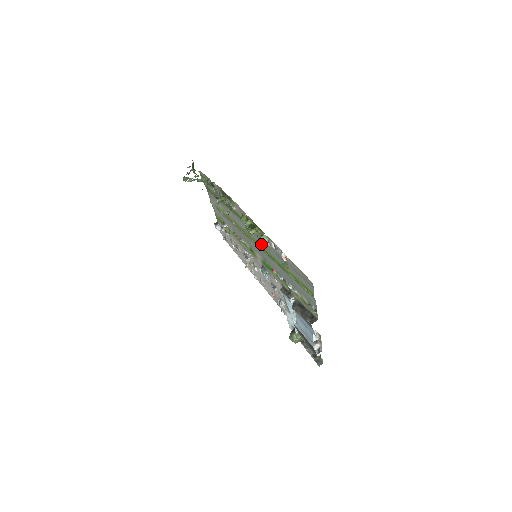
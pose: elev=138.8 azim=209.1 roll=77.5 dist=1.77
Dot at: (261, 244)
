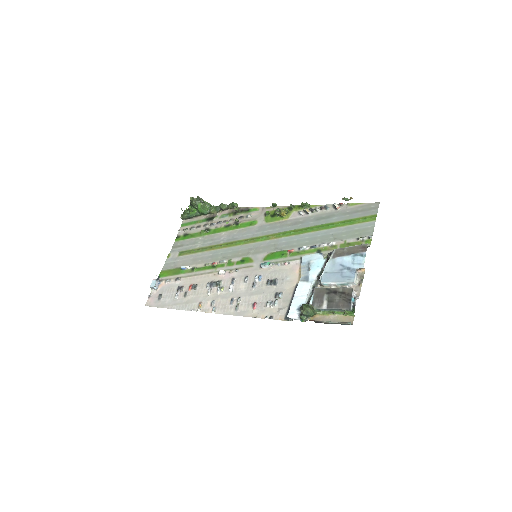
Dot at: (283, 230)
